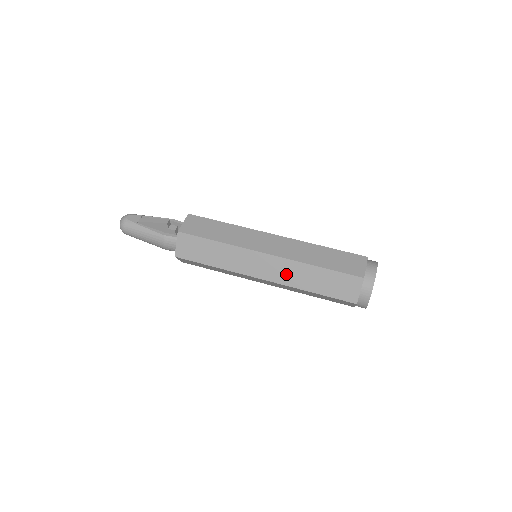
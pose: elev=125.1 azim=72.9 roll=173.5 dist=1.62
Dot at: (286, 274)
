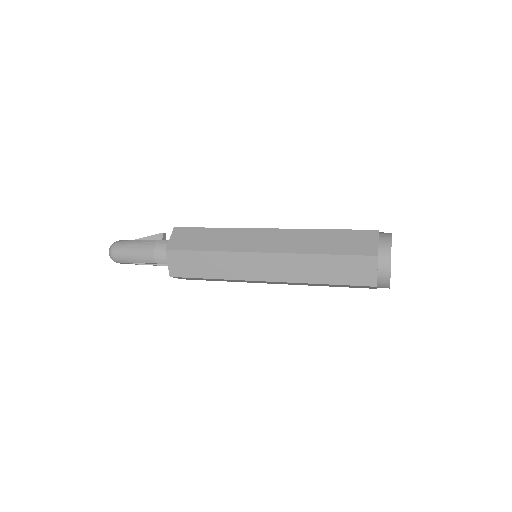
Dot at: (291, 242)
